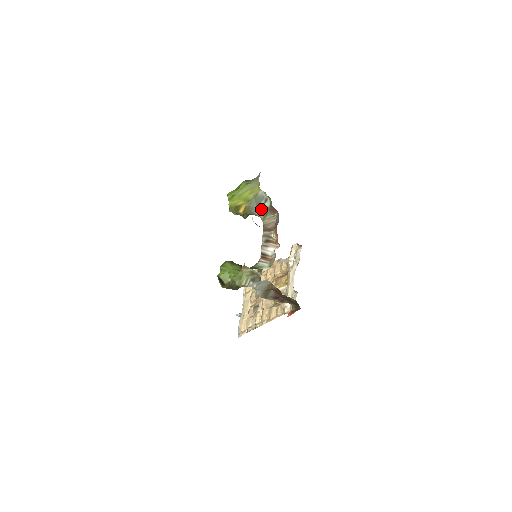
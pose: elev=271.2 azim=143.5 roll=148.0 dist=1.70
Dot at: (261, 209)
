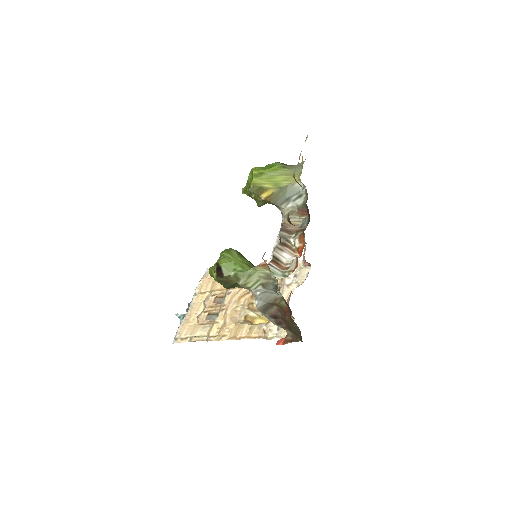
Dot at: (289, 204)
